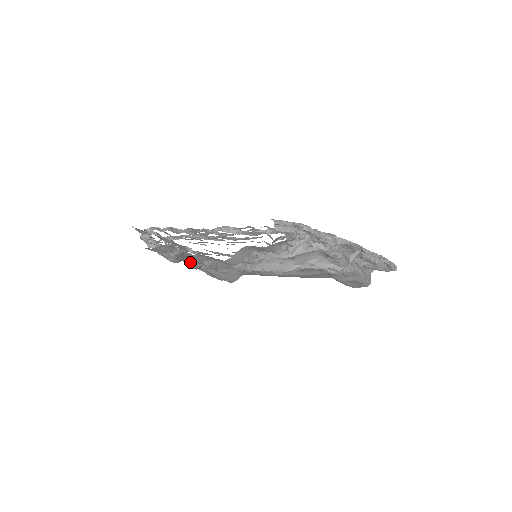
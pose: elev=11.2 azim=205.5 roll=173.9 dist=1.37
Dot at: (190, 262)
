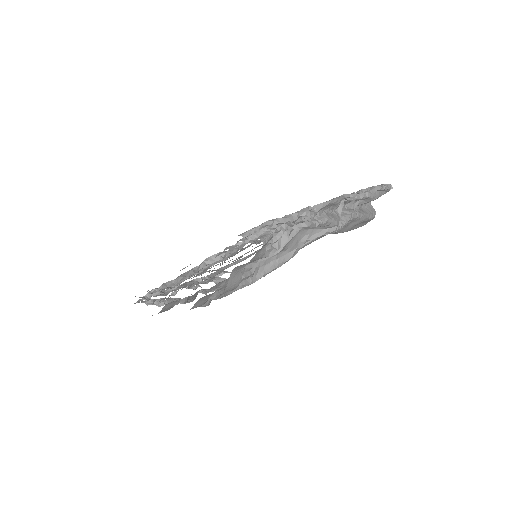
Dot at: occluded
